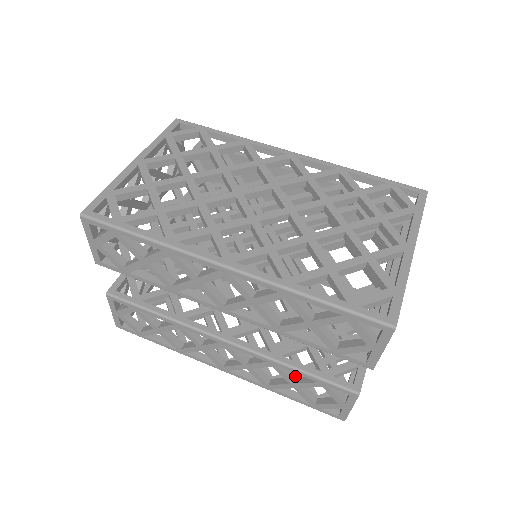
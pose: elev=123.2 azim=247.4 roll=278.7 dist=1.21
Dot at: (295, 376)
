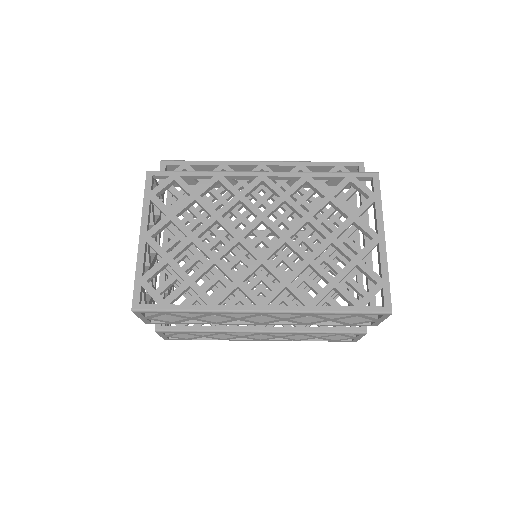
Dot at: occluded
